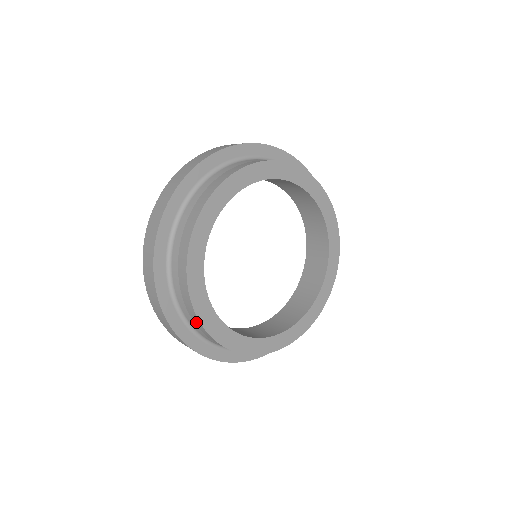
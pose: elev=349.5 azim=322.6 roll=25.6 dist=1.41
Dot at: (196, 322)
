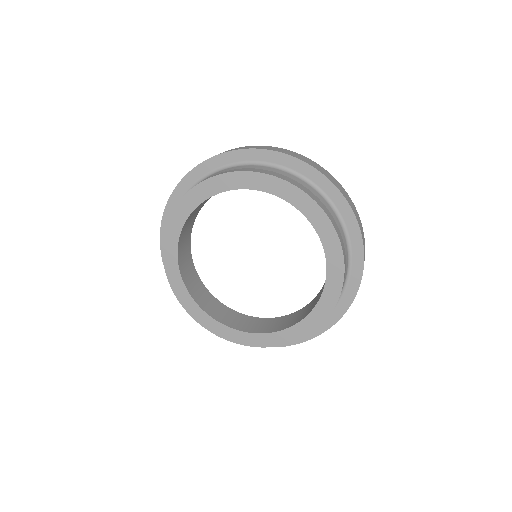
Dot at: occluded
